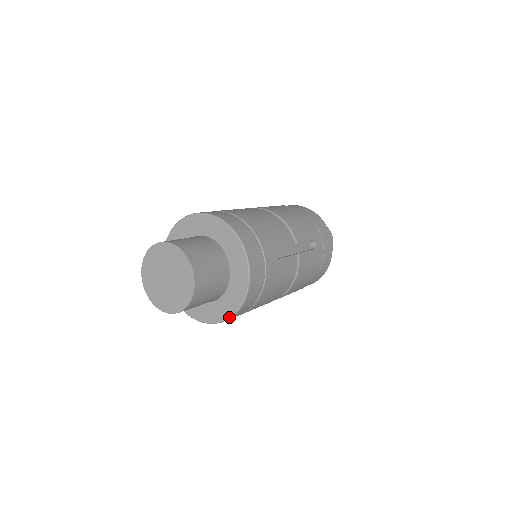
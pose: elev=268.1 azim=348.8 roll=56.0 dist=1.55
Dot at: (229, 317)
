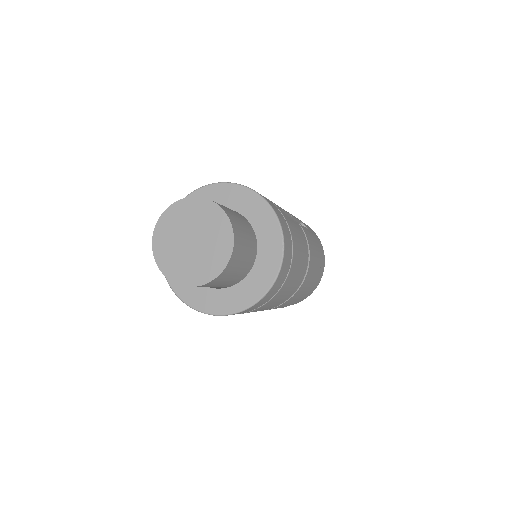
Dot at: (275, 277)
